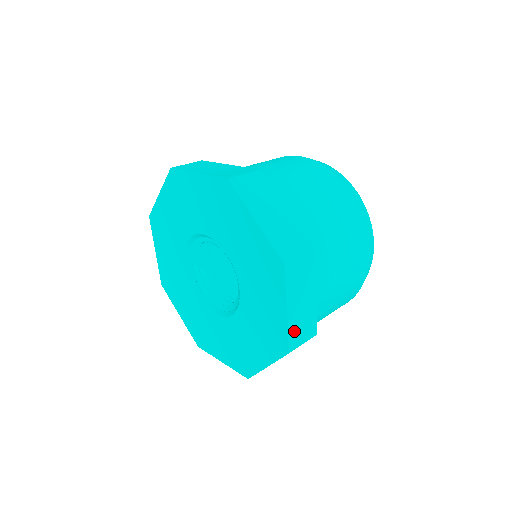
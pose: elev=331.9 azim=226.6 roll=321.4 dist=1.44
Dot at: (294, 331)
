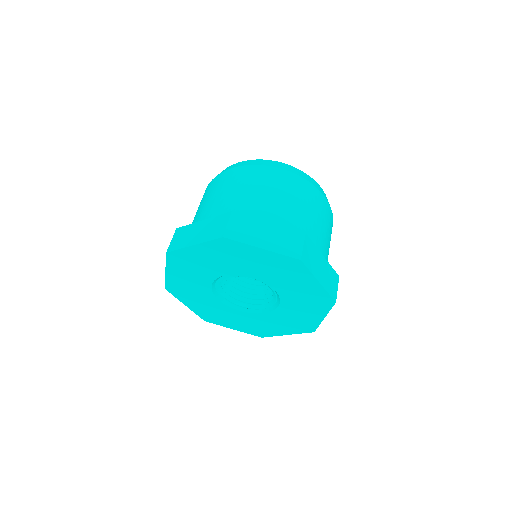
Dot at: occluded
